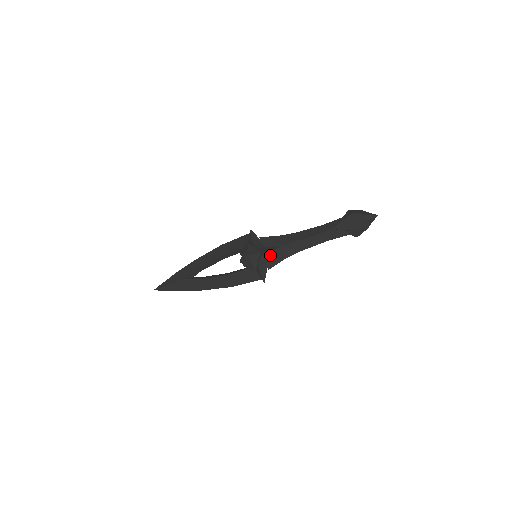
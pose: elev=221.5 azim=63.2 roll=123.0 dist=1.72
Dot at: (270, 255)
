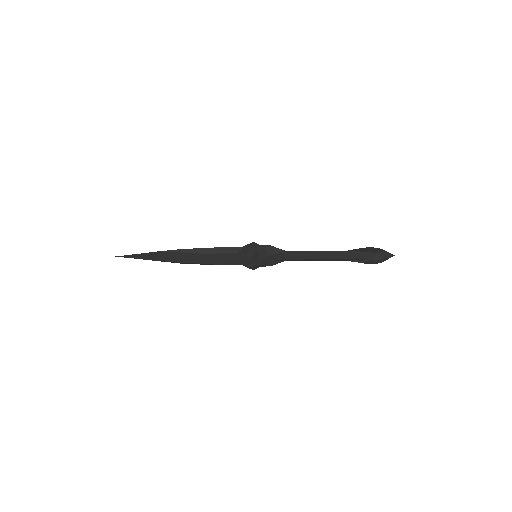
Dot at: (274, 254)
